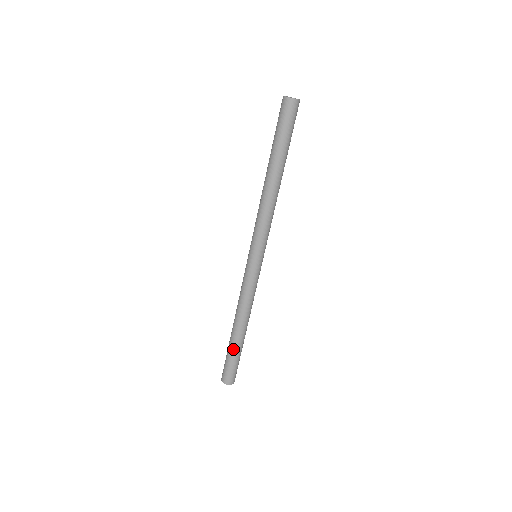
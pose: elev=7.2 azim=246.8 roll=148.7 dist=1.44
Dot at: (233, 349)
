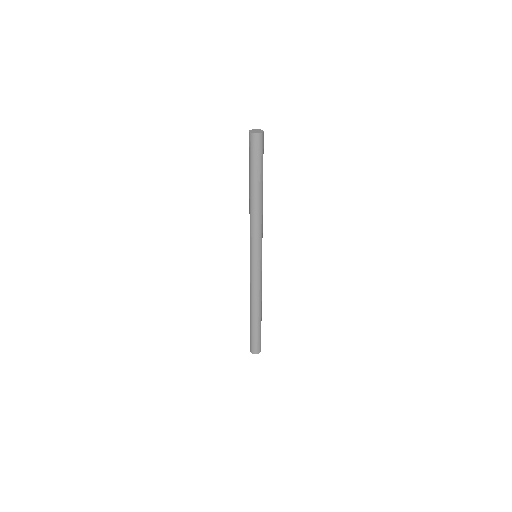
Dot at: (252, 327)
